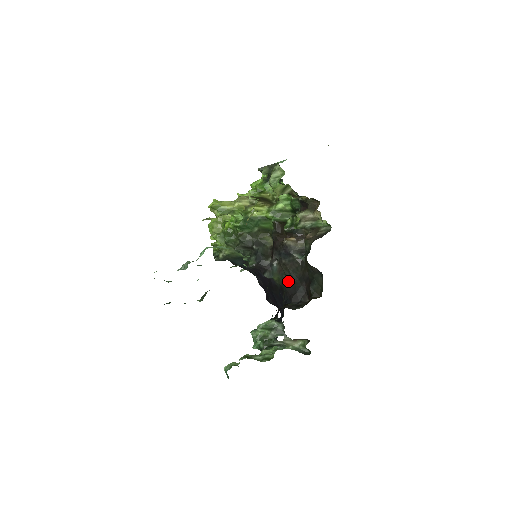
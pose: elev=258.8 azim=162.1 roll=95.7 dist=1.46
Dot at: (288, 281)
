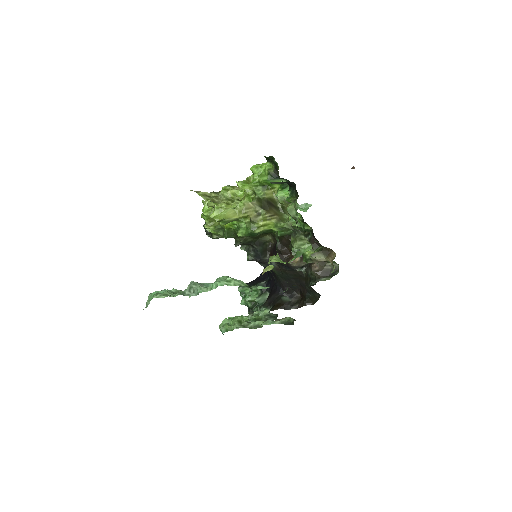
Dot at: (284, 278)
